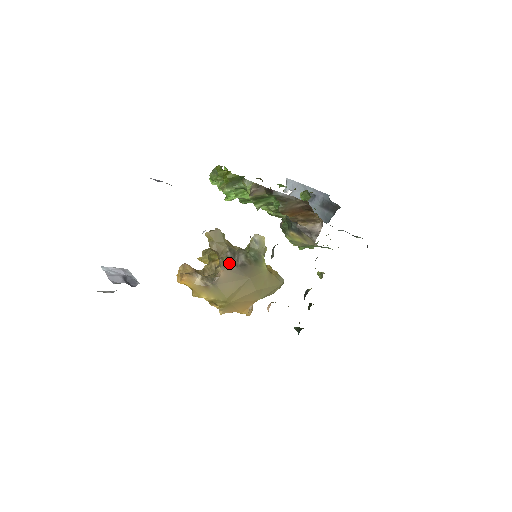
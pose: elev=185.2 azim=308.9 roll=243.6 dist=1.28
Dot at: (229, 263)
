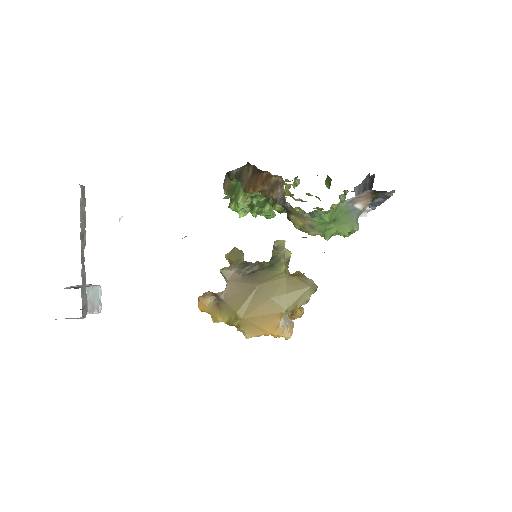
Dot at: (233, 273)
